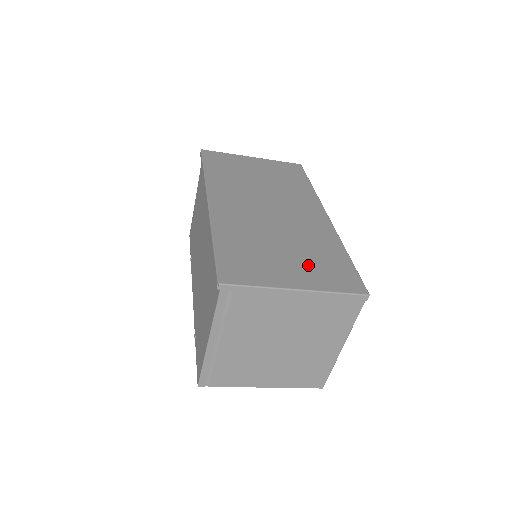
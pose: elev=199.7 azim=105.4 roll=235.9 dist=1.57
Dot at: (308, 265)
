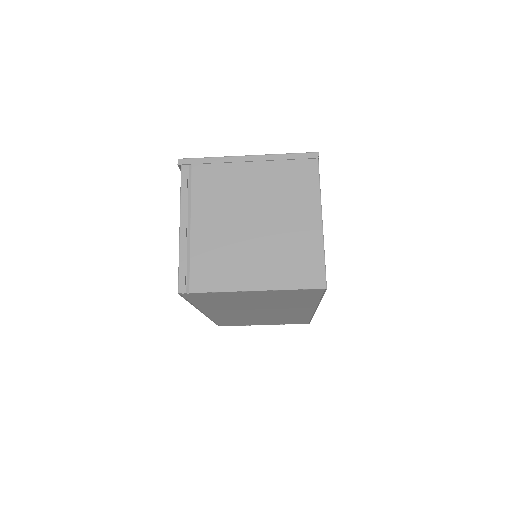
Dot at: occluded
